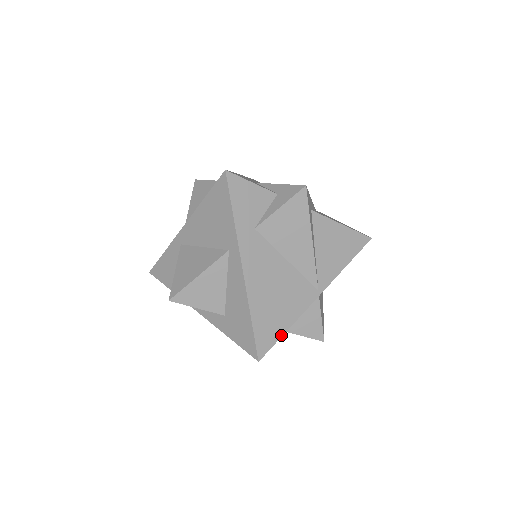
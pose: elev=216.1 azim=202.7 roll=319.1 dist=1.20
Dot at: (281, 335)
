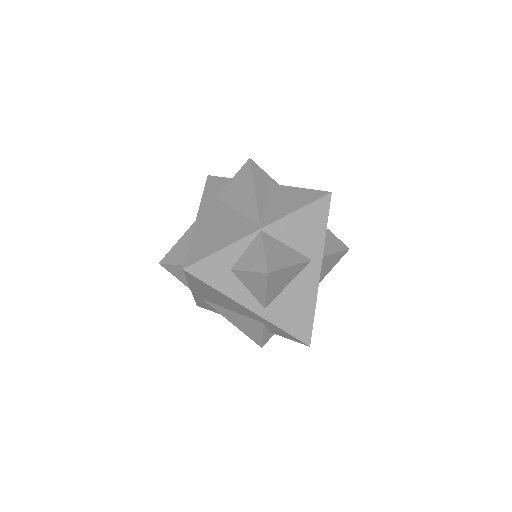
Dot at: (211, 253)
